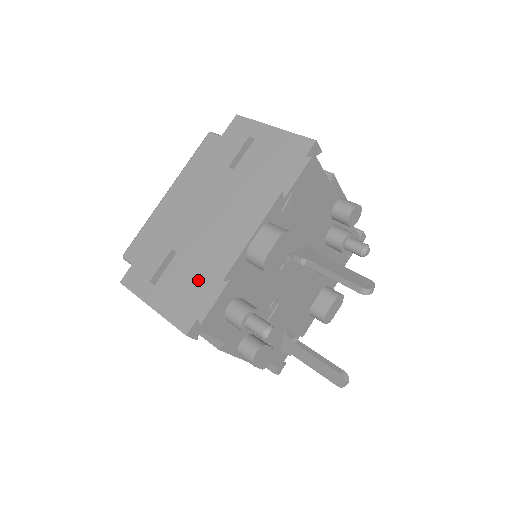
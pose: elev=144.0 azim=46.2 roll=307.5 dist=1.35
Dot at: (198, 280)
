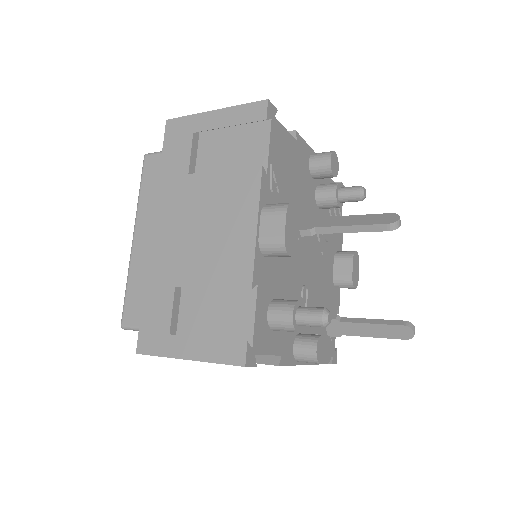
Dot at: (222, 304)
